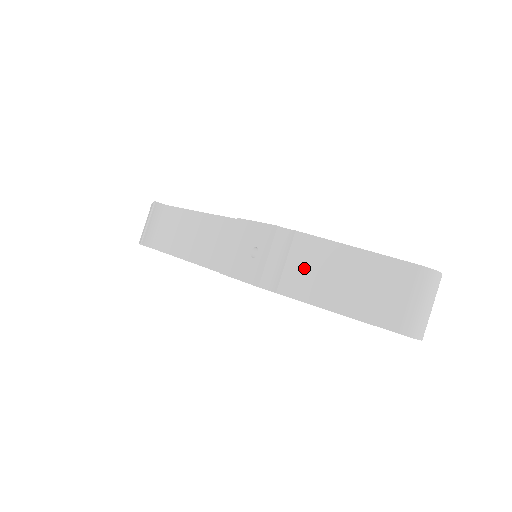
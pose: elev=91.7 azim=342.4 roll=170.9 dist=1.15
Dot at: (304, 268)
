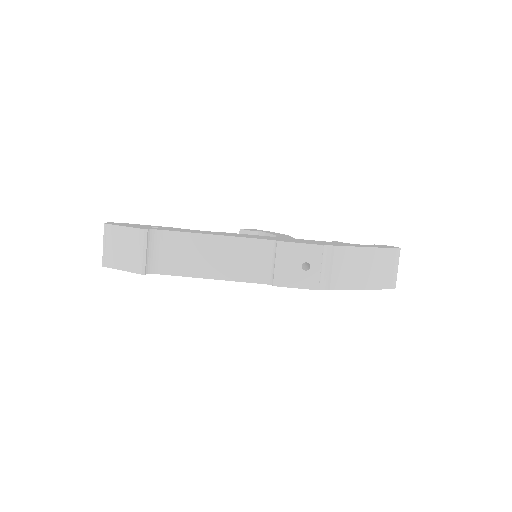
Dot at: (343, 269)
